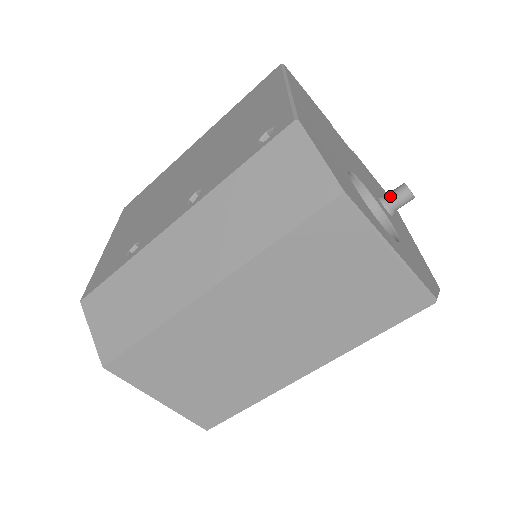
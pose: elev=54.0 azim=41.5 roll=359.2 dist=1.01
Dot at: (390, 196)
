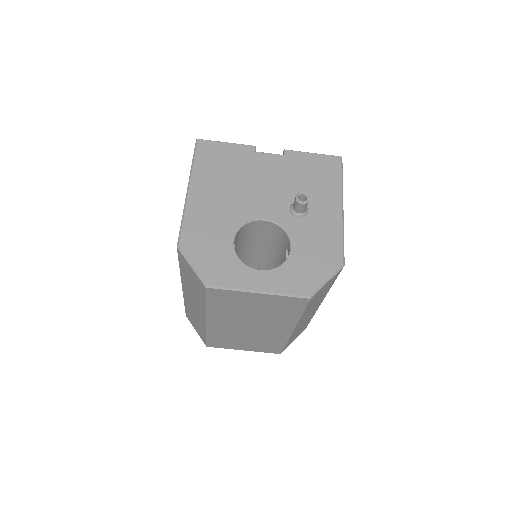
Dot at: (293, 207)
